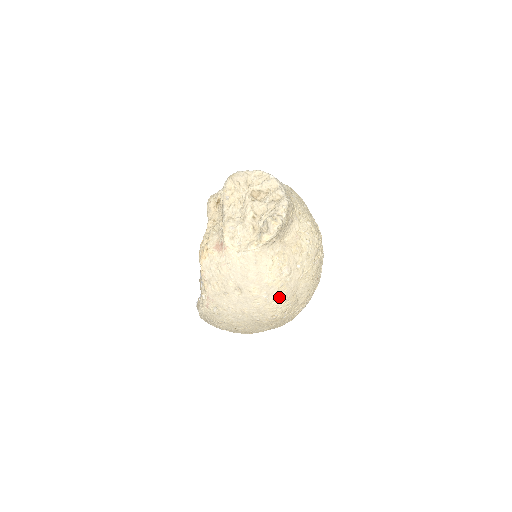
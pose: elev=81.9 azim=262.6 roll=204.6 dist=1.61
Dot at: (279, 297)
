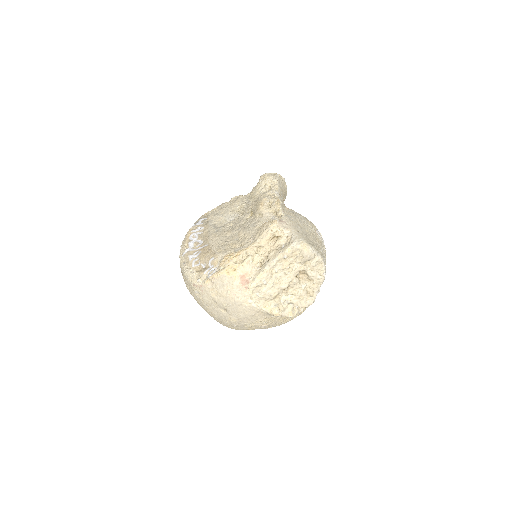
Dot at: (242, 329)
